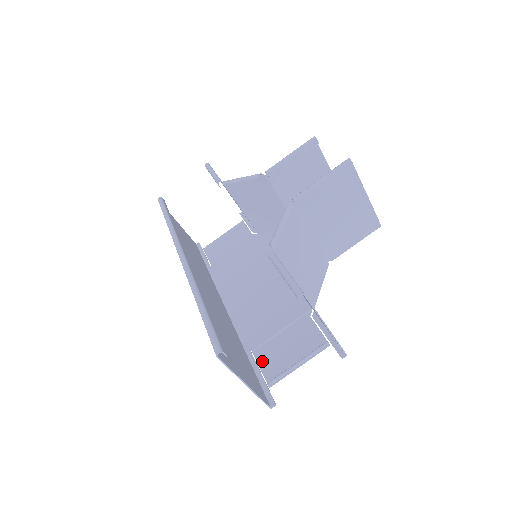
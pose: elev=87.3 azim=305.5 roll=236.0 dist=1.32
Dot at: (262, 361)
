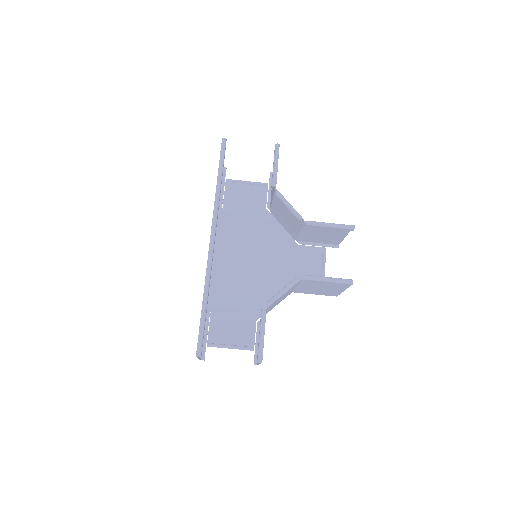
Dot at: (213, 325)
